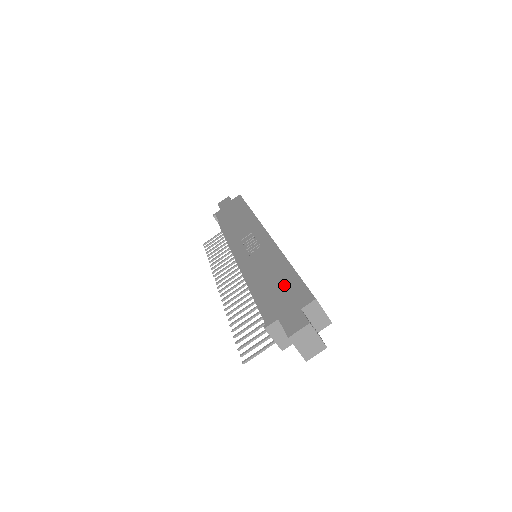
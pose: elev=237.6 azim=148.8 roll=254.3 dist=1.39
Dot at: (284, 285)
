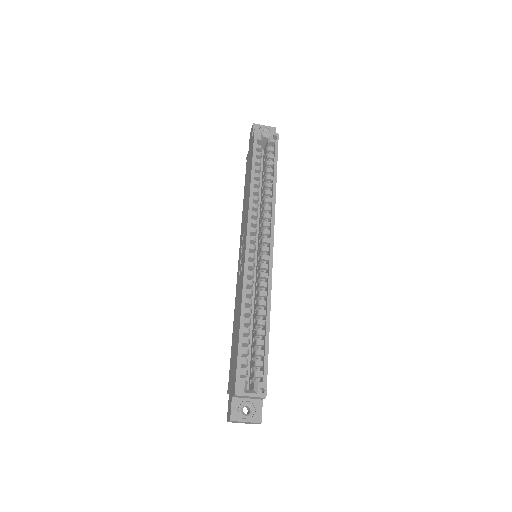
Dot at: (235, 352)
